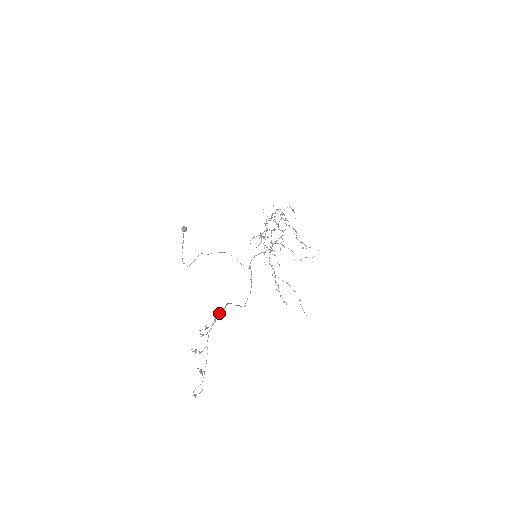
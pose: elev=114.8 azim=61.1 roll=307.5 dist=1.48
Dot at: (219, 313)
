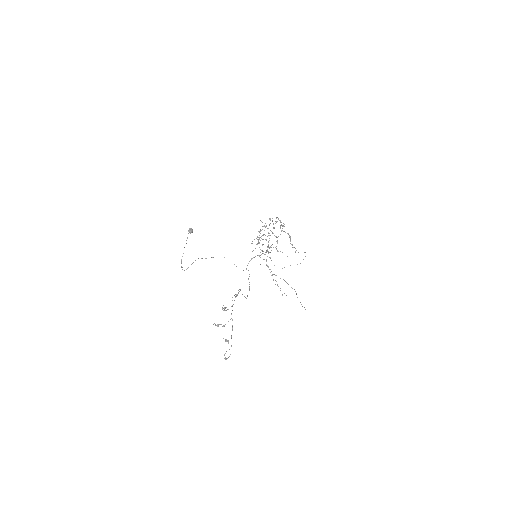
Dot at: (237, 294)
